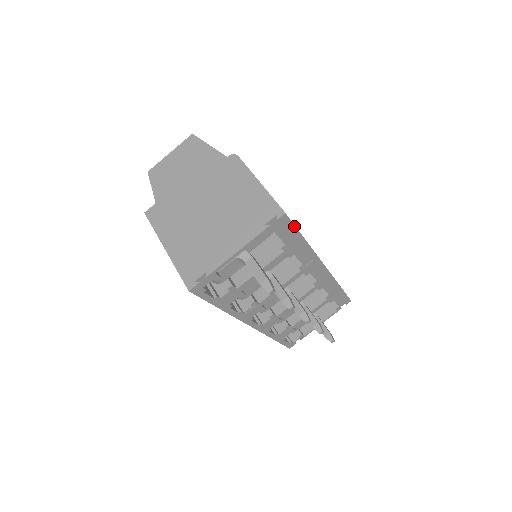
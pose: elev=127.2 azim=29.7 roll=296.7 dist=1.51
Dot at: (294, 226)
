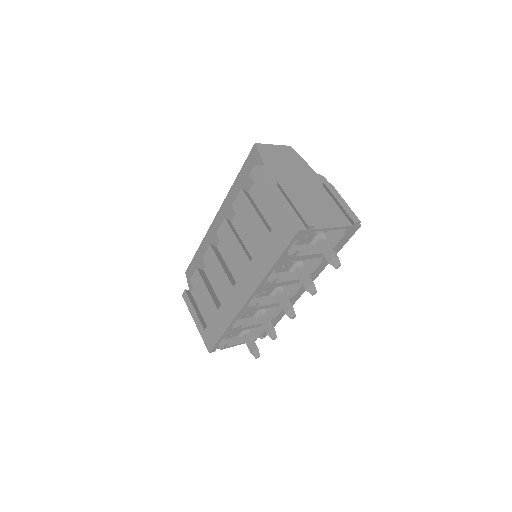
Dot at: occluded
